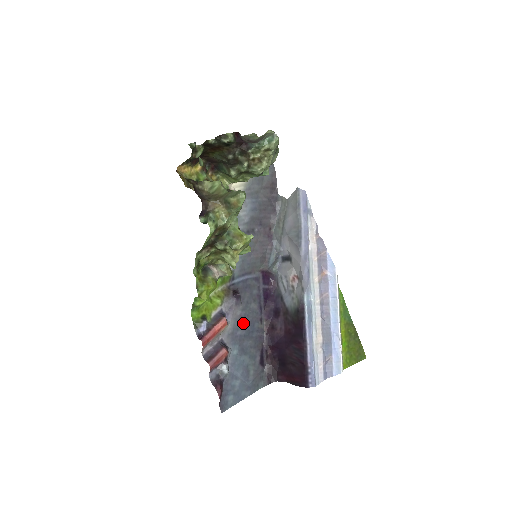
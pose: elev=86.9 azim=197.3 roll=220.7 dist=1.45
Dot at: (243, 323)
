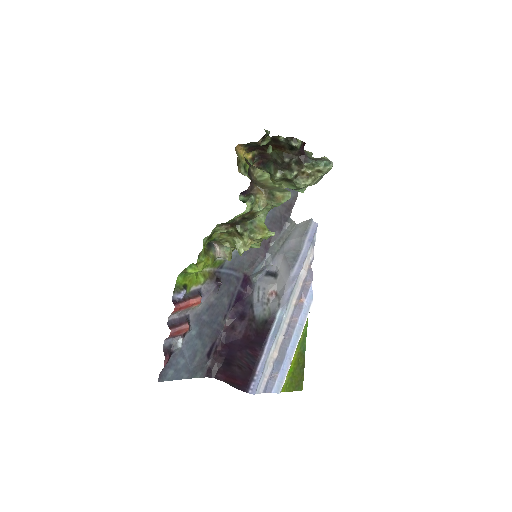
Dot at: (211, 311)
